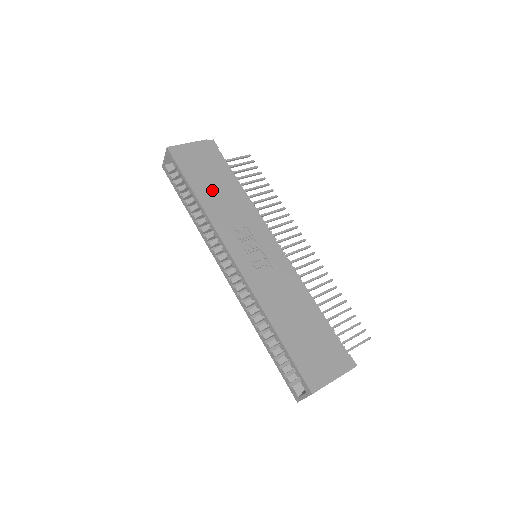
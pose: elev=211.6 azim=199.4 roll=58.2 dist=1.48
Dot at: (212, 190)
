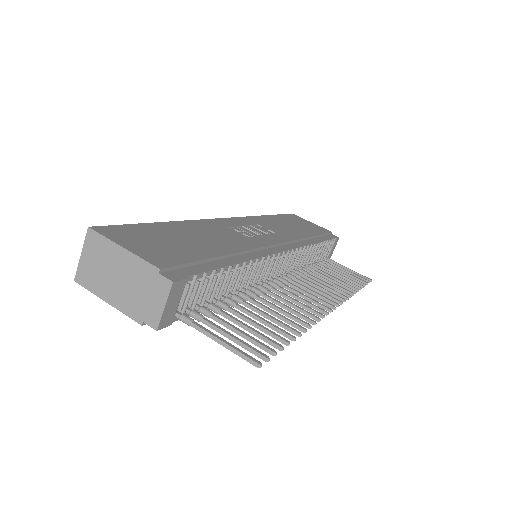
Dot at: (286, 224)
